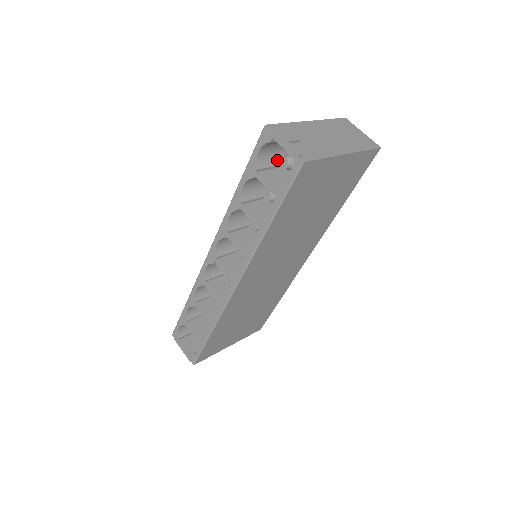
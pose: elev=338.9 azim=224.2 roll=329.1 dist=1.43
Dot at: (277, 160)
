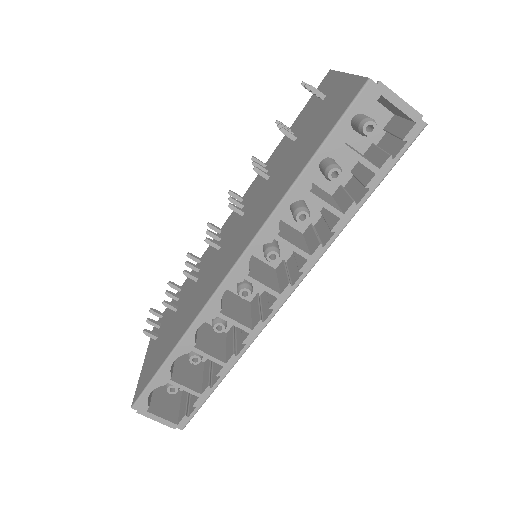
Dot at: occluded
